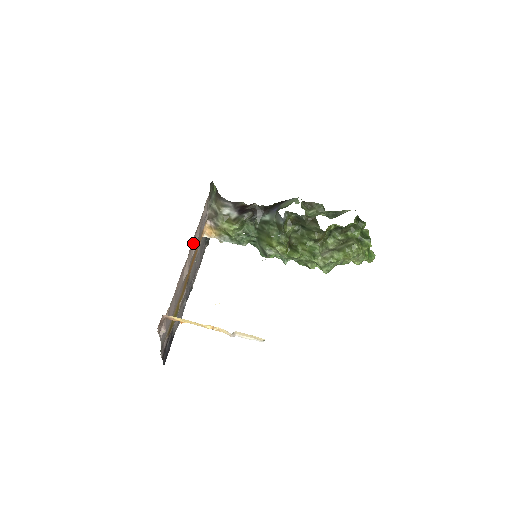
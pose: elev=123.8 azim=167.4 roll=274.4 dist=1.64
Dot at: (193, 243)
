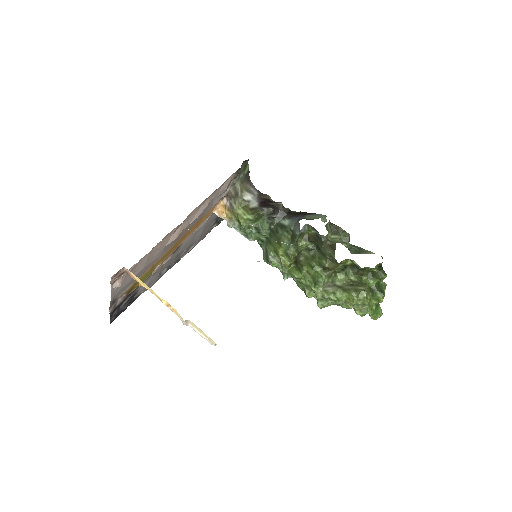
Dot at: (196, 211)
